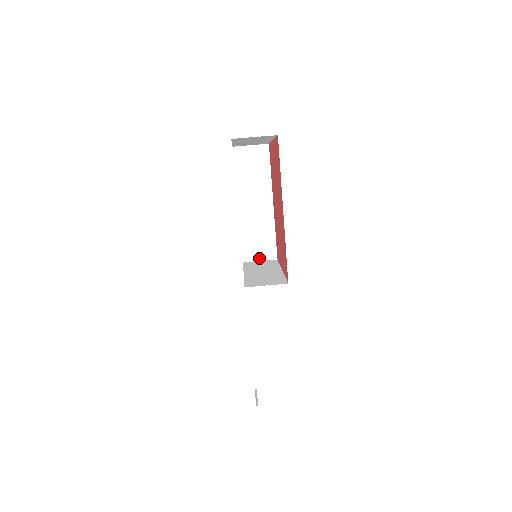
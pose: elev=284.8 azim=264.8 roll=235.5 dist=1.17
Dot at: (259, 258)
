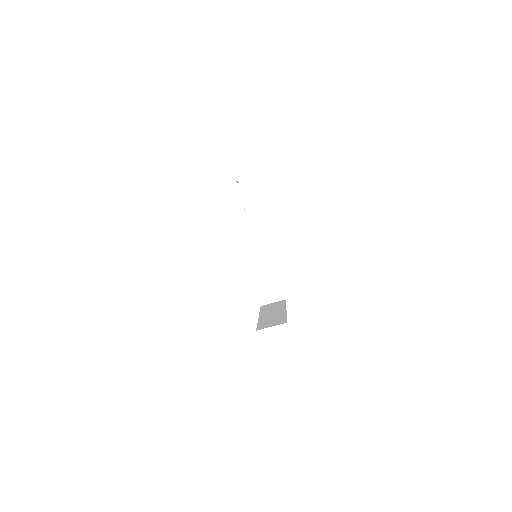
Dot at: (253, 232)
